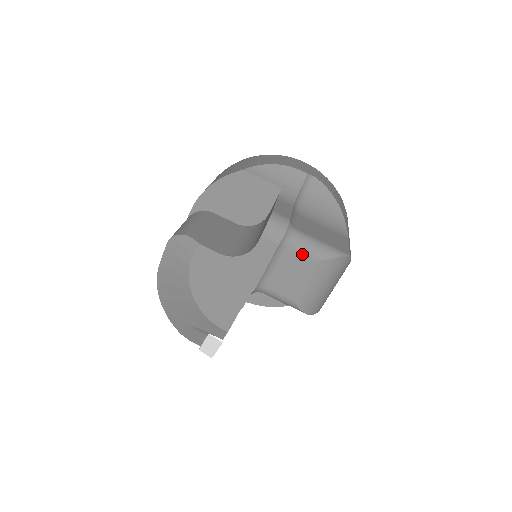
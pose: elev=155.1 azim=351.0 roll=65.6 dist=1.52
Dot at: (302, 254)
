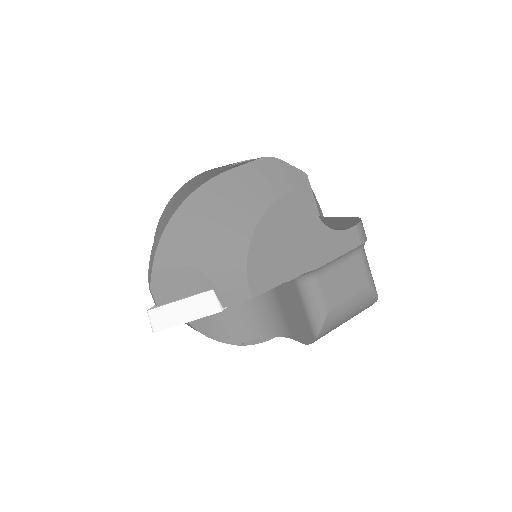
Dot at: (364, 269)
